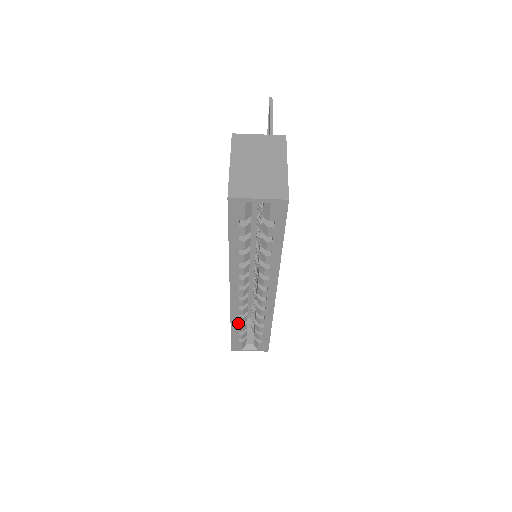
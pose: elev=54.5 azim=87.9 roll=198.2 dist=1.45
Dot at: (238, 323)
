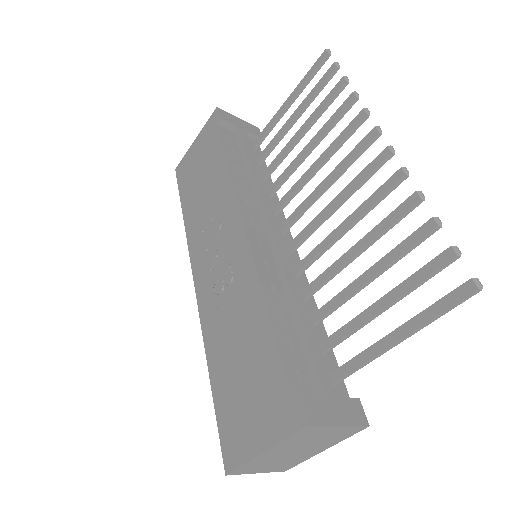
Dot at: occluded
